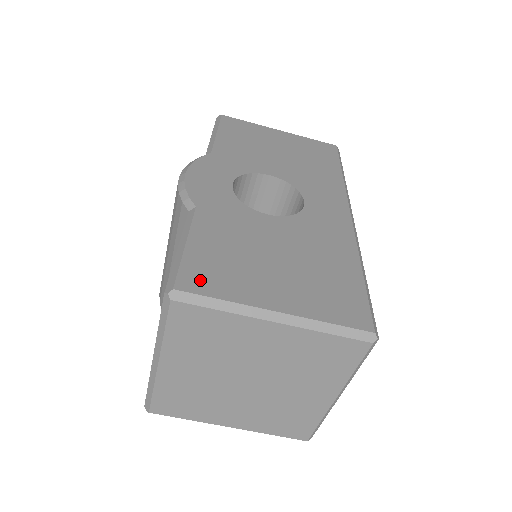
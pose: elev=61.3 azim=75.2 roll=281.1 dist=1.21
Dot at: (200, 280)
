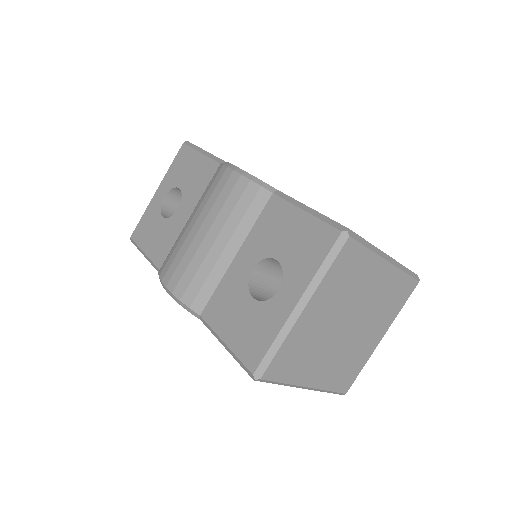
Dot at: occluded
